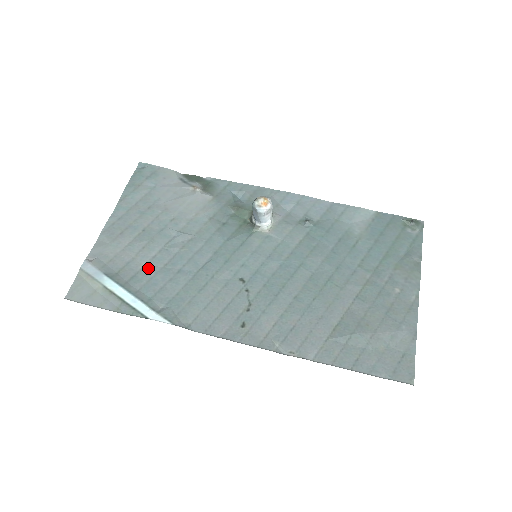
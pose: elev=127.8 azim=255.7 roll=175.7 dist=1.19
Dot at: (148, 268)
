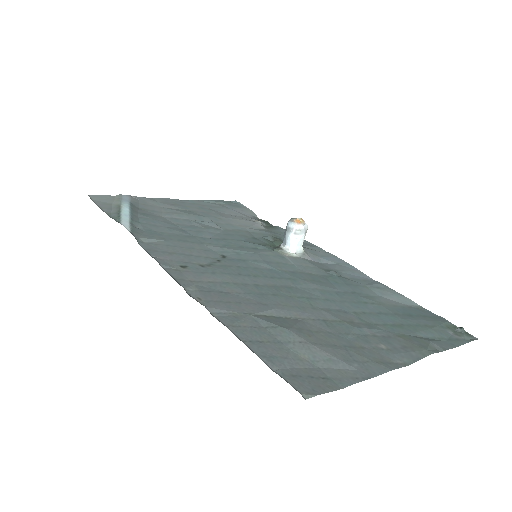
Dot at: (163, 218)
